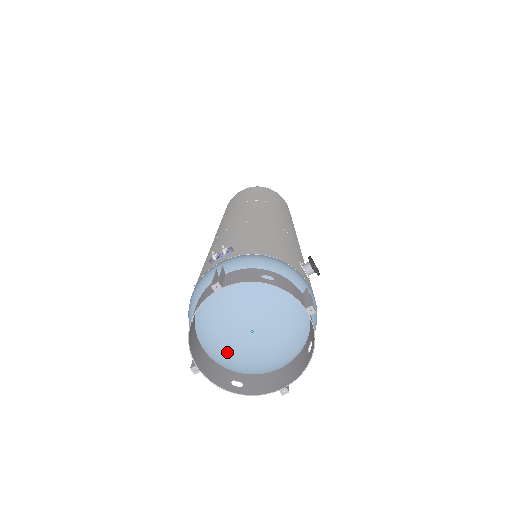
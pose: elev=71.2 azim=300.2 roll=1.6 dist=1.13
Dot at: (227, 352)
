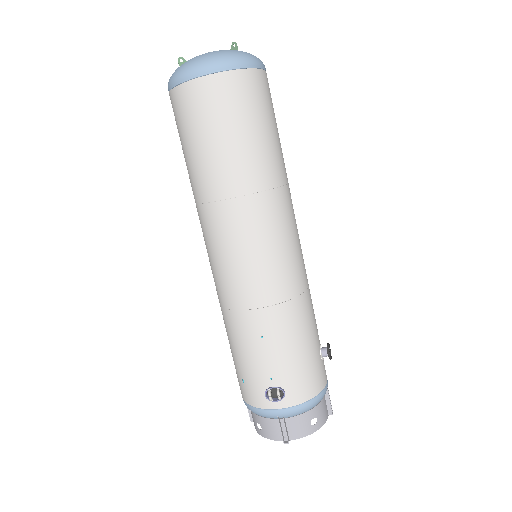
Dot at: occluded
